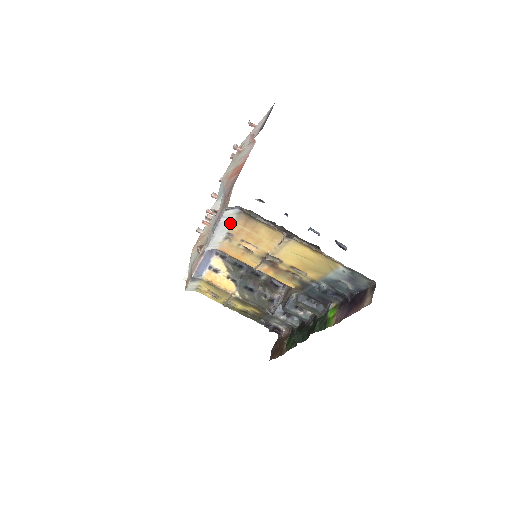
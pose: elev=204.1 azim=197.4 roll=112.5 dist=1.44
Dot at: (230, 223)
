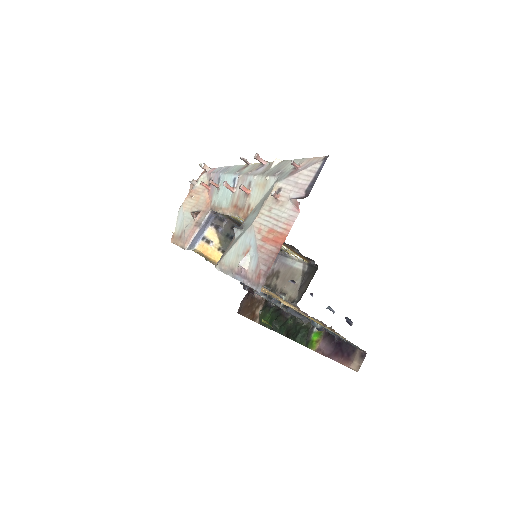
Dot at: occluded
